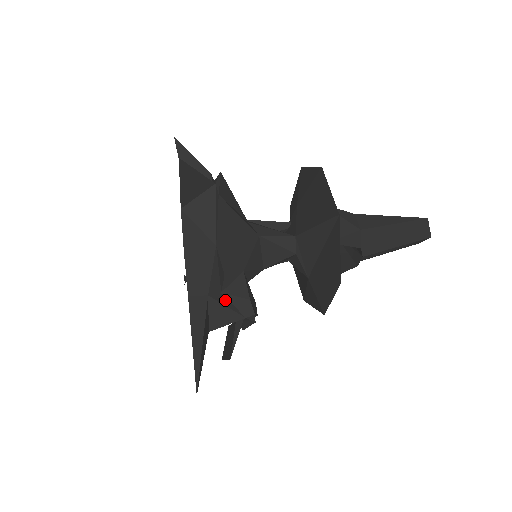
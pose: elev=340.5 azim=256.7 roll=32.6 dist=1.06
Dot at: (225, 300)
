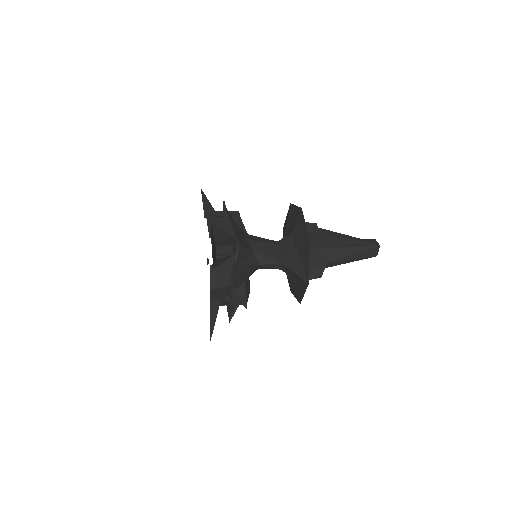
Dot at: occluded
